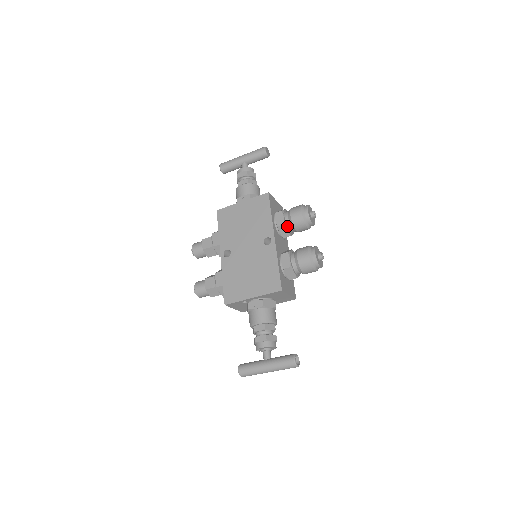
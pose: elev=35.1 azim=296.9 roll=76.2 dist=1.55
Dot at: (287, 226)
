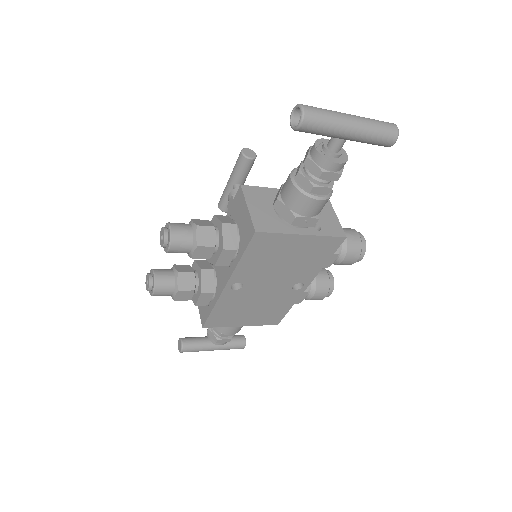
Dot at: occluded
